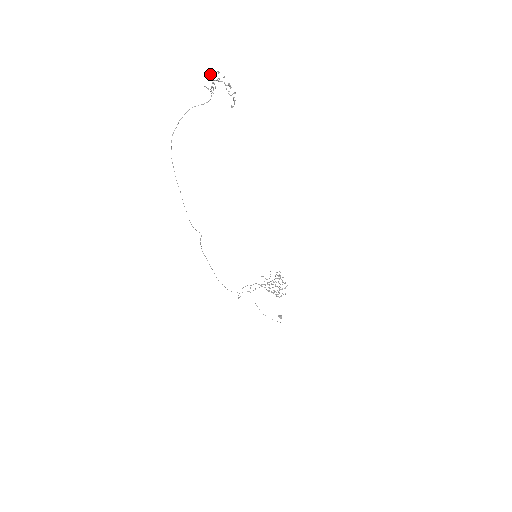
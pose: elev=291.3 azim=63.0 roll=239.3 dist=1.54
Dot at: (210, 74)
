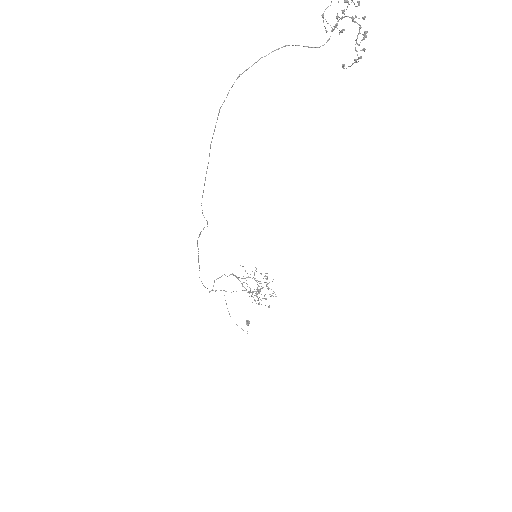
Dot at: (344, 0)
